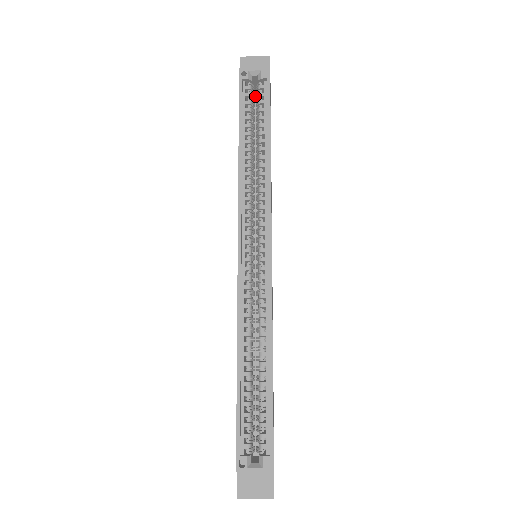
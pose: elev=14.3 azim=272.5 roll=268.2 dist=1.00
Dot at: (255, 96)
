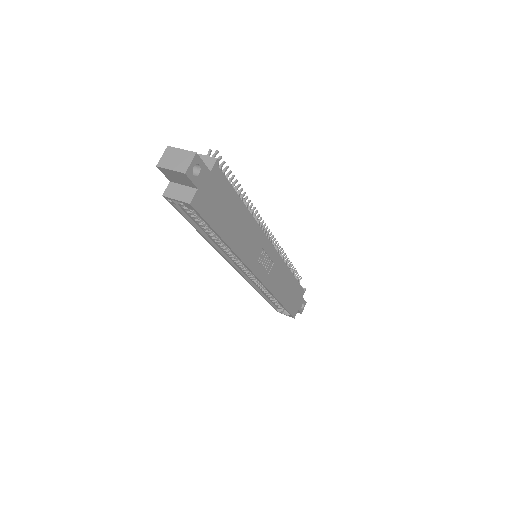
Dot at: occluded
